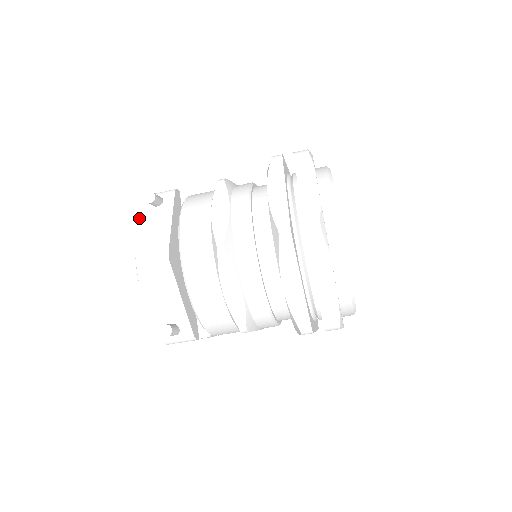
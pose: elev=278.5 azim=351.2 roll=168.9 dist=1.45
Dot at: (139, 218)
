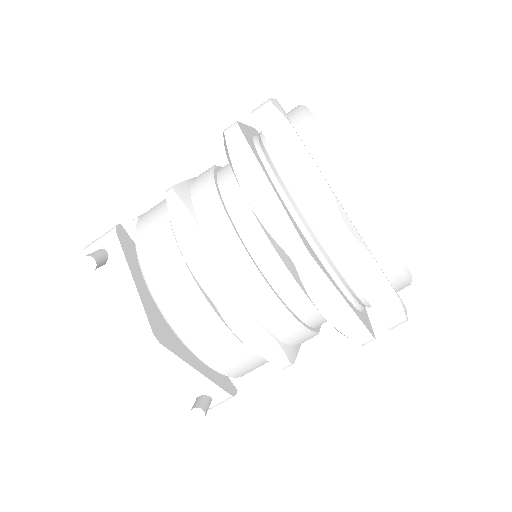
Dot at: (89, 291)
